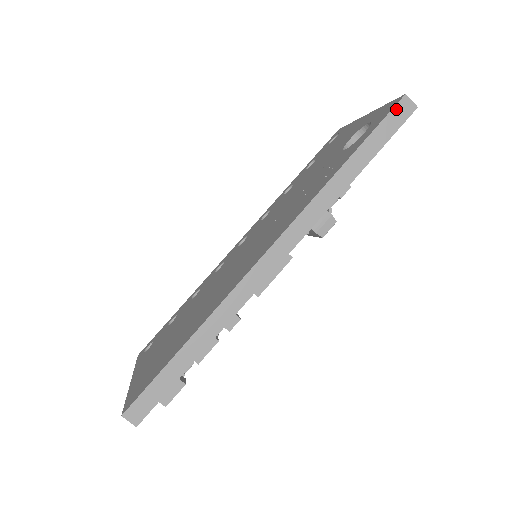
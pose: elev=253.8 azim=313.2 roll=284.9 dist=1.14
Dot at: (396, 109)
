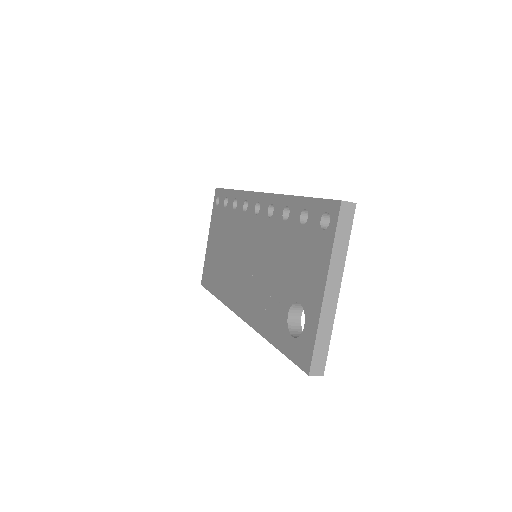
Dot at: (303, 369)
